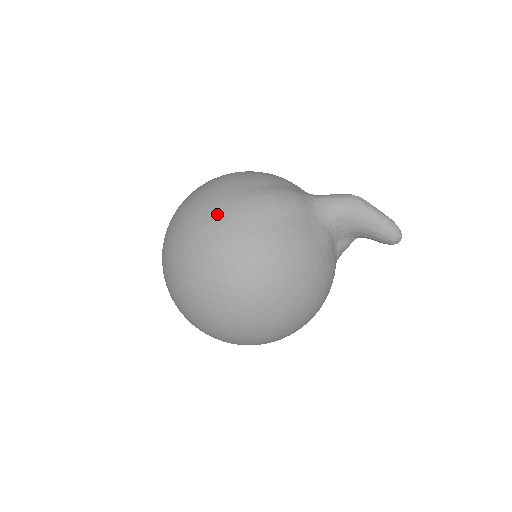
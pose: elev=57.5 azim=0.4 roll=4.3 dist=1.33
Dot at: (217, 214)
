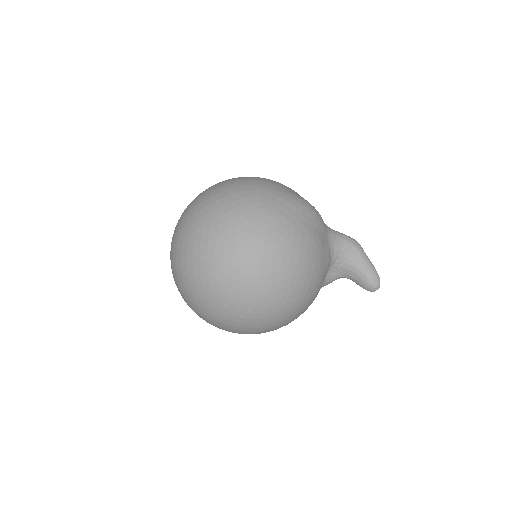
Dot at: (263, 192)
